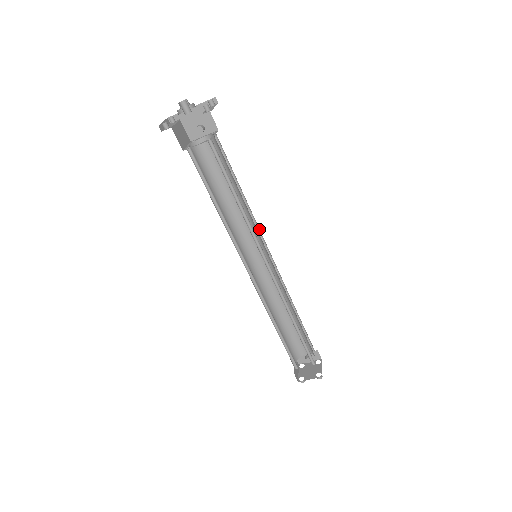
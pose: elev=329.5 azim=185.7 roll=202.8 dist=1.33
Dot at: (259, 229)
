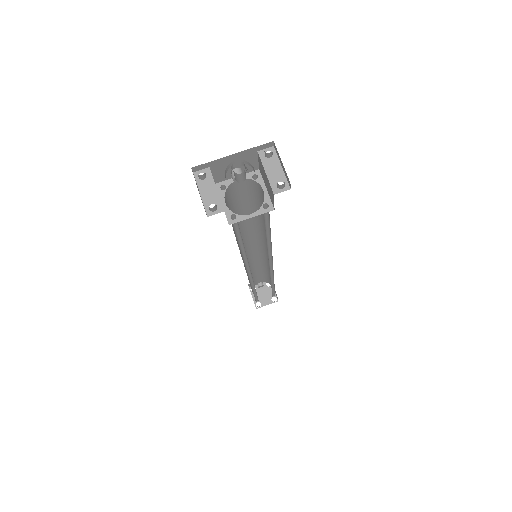
Dot at: occluded
